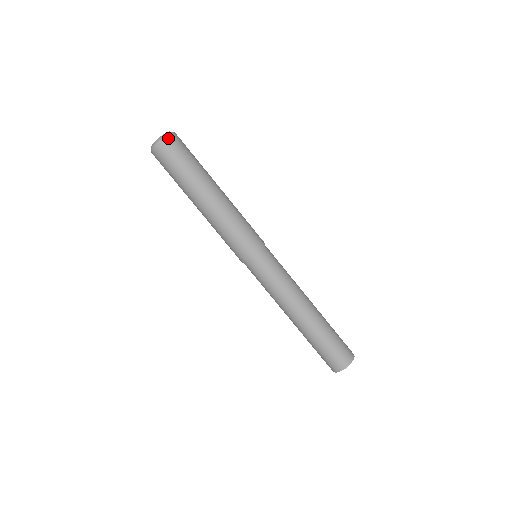
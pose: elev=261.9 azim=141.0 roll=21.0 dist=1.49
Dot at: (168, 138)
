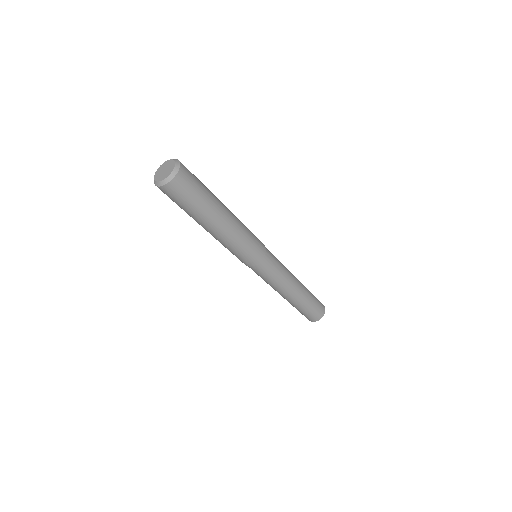
Dot at: (164, 188)
